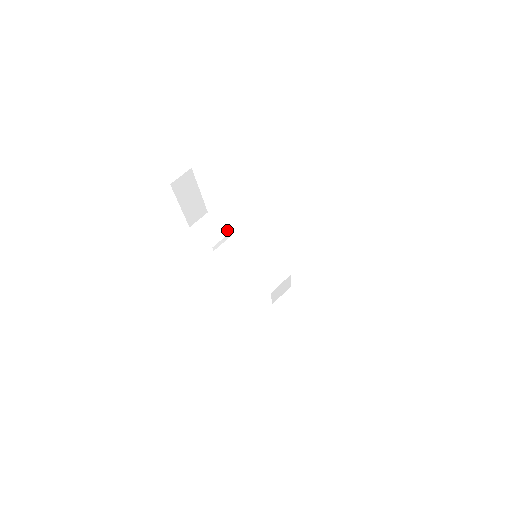
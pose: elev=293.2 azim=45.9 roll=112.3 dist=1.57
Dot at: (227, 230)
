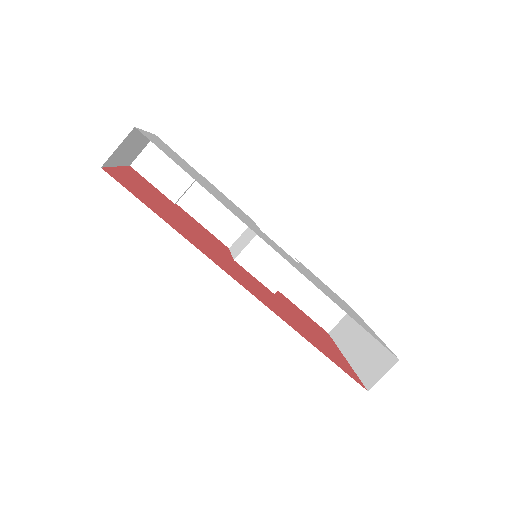
Dot at: occluded
